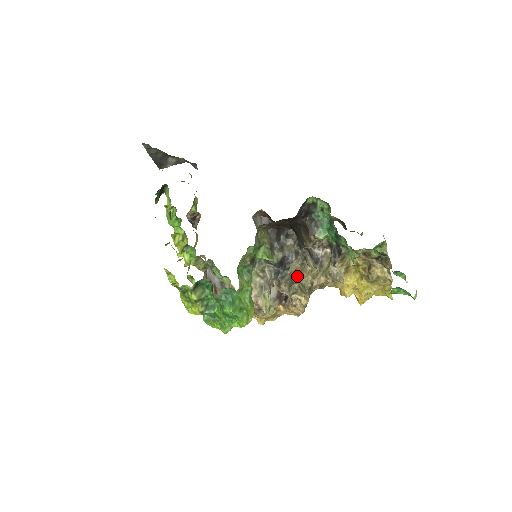
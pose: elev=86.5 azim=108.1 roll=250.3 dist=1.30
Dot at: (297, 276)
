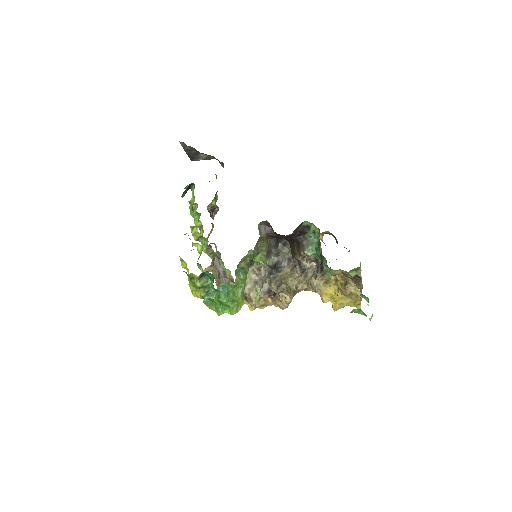
Dot at: (286, 279)
